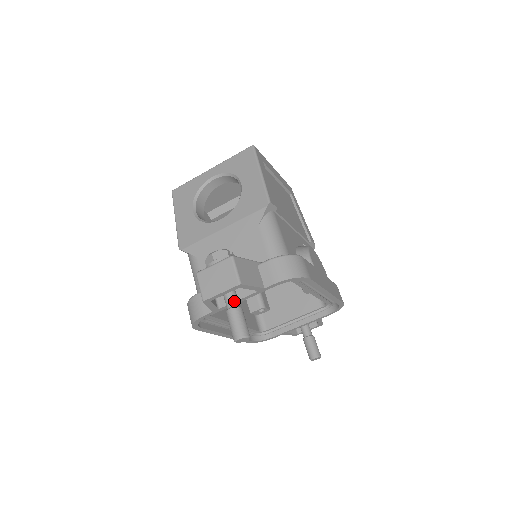
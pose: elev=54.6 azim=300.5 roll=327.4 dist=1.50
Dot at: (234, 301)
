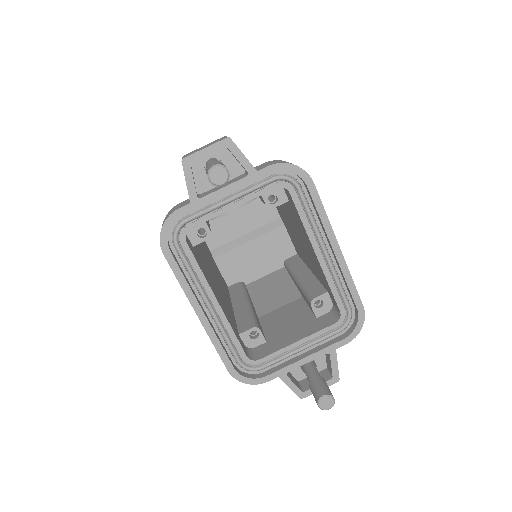
Dot at: occluded
